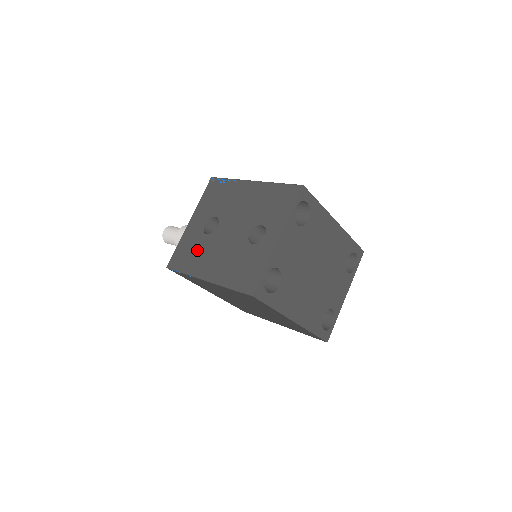
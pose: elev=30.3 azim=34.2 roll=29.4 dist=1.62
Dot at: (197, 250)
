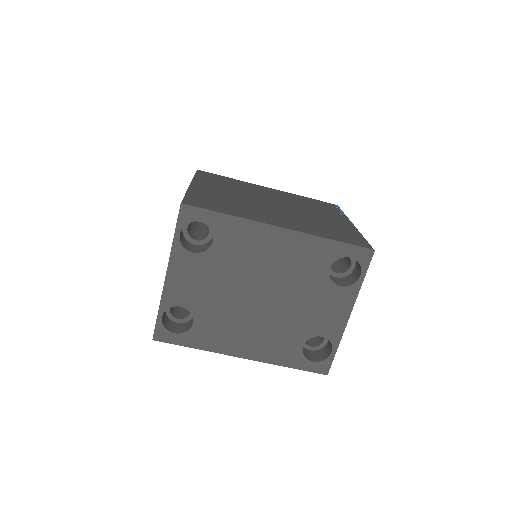
Dot at: occluded
